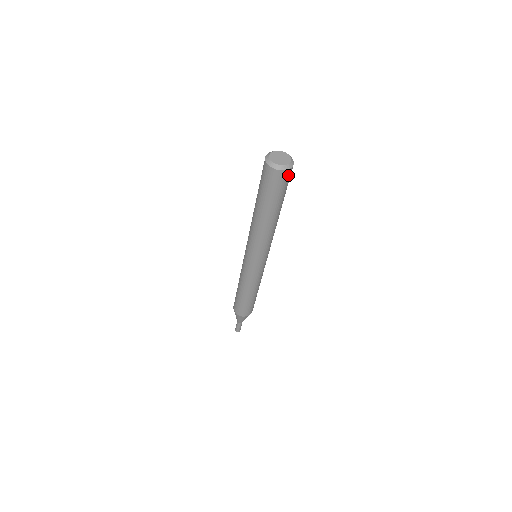
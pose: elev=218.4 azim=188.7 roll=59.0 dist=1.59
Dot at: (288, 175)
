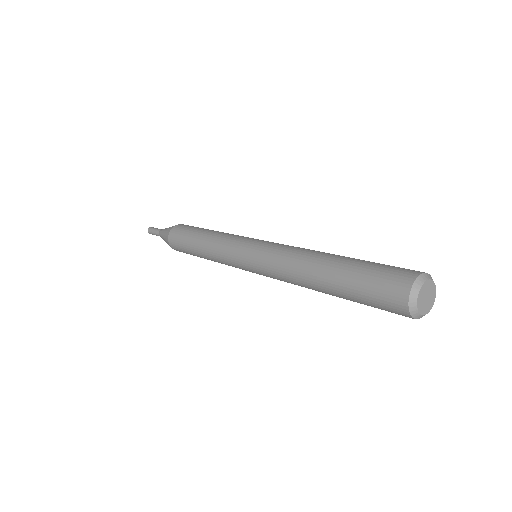
Dot at: occluded
